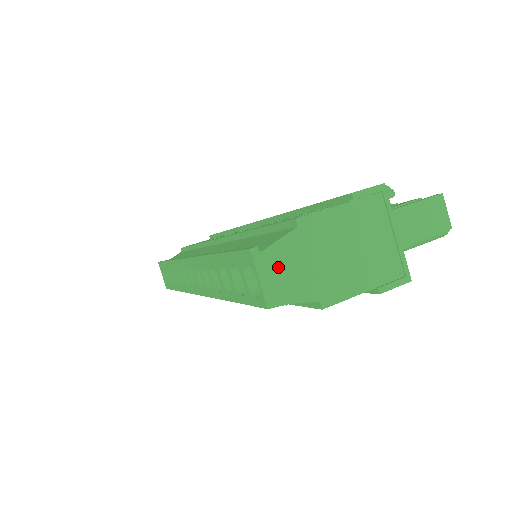
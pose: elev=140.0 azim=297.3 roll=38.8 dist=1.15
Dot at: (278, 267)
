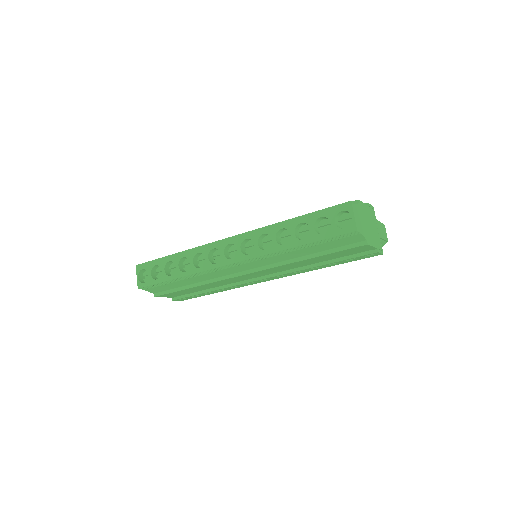
Dot at: (357, 215)
